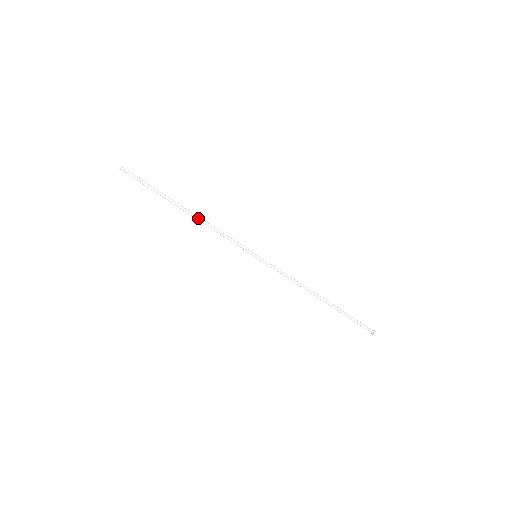
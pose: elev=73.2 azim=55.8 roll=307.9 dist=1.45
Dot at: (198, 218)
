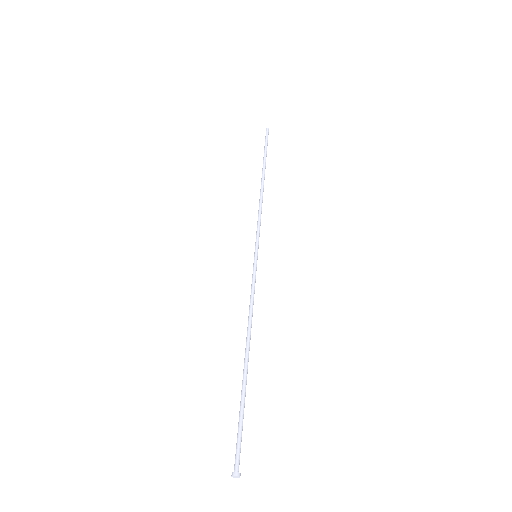
Dot at: (261, 191)
